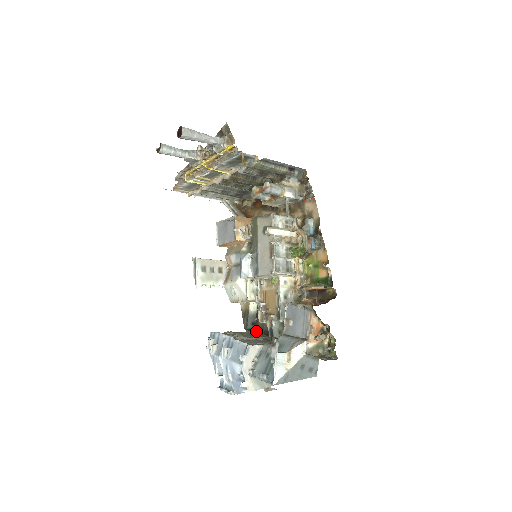
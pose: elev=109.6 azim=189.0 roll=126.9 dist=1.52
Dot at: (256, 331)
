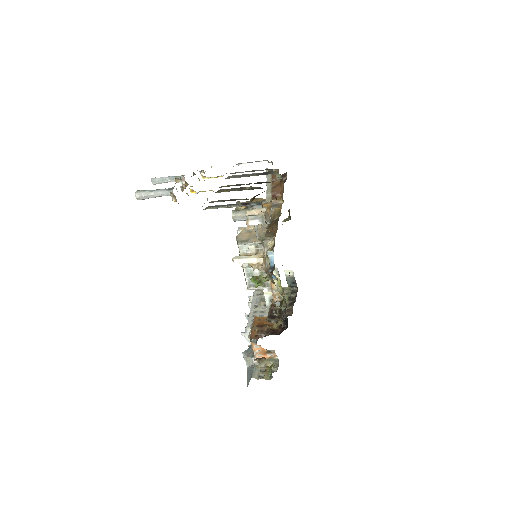
Dot at: occluded
